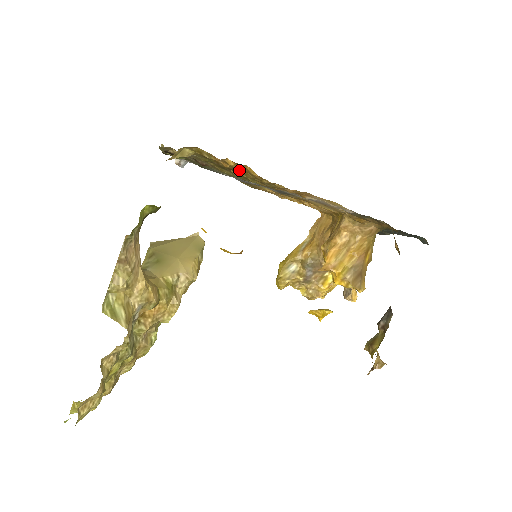
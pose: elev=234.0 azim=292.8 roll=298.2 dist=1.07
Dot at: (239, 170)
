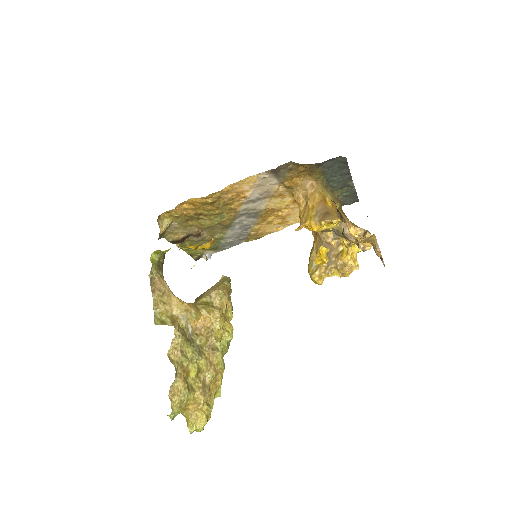
Dot at: (199, 210)
